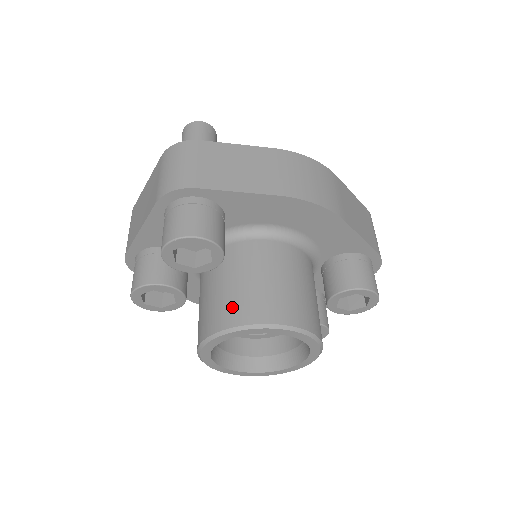
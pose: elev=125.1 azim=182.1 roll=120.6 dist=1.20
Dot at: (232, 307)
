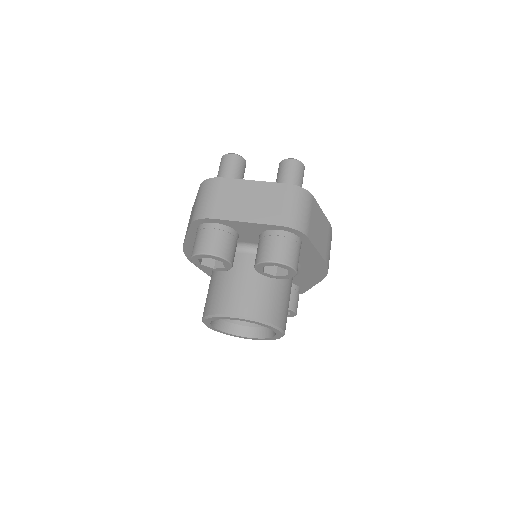
Dot at: (268, 307)
